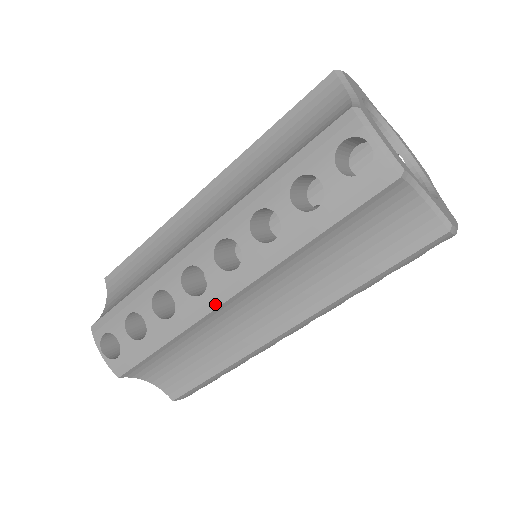
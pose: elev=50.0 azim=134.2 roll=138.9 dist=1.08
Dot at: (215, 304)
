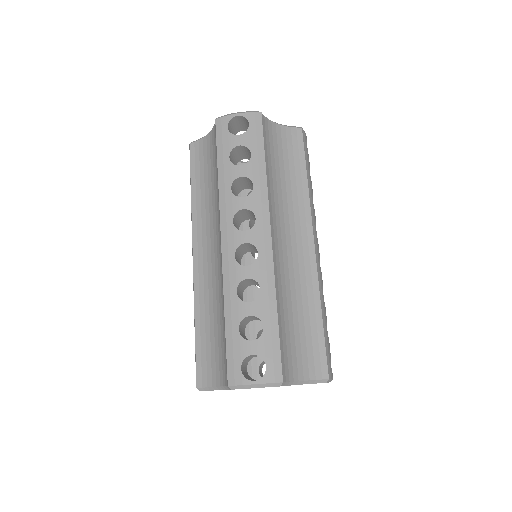
Dot at: (269, 250)
